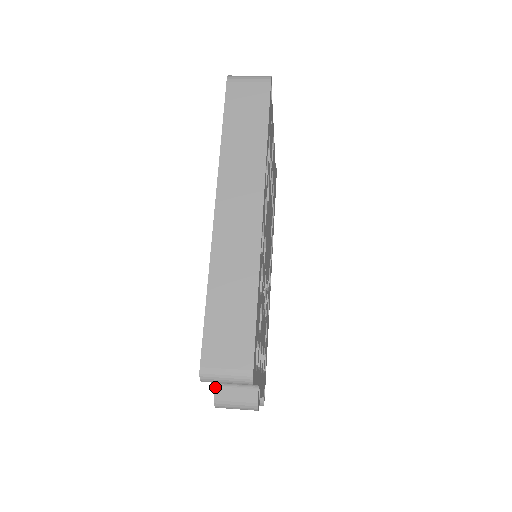
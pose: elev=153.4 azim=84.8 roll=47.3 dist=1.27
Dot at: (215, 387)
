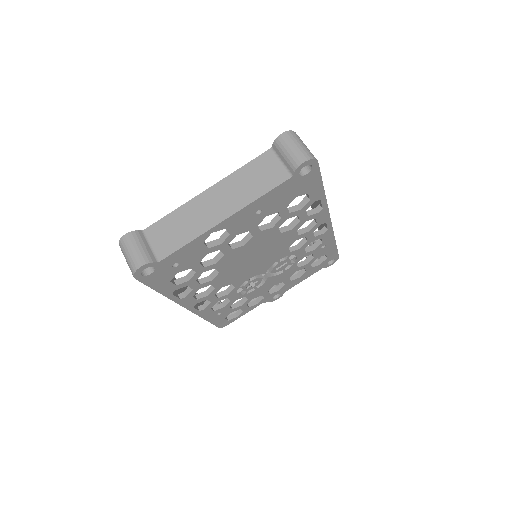
Dot at: occluded
